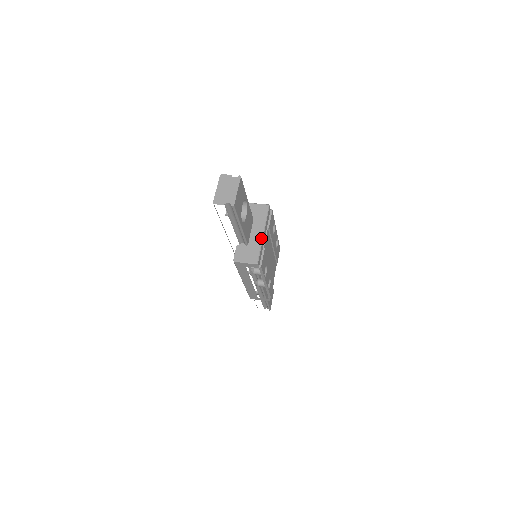
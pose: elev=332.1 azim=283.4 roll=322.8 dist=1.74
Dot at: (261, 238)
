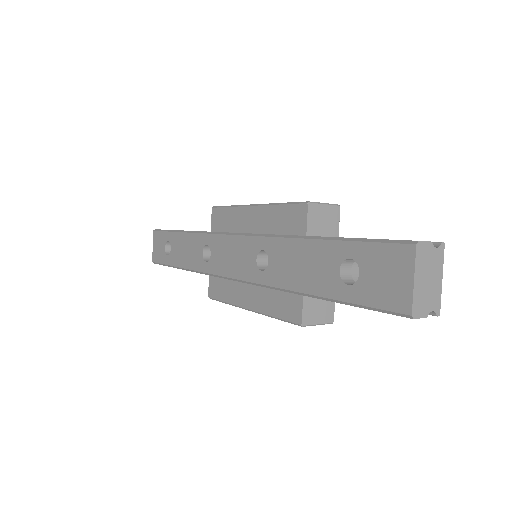
Dot at: occluded
